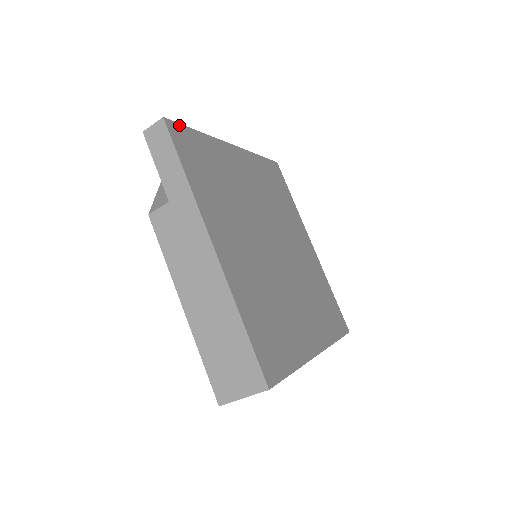
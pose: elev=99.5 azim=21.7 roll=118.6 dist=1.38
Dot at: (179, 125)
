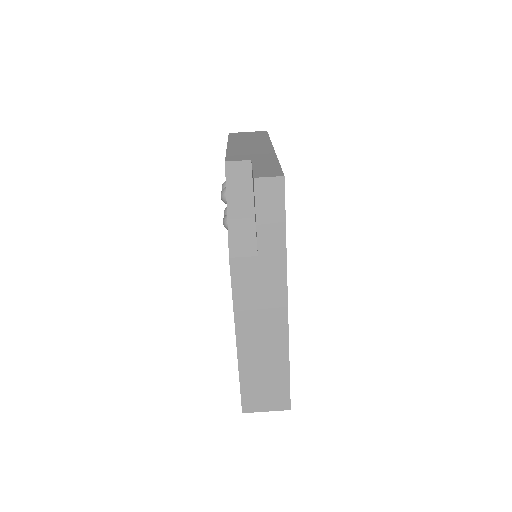
Dot at: occluded
